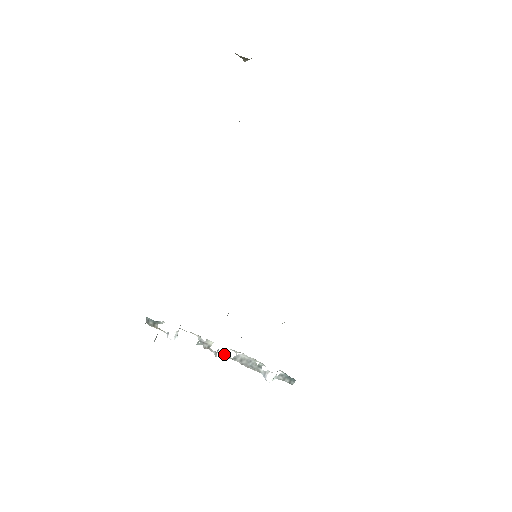
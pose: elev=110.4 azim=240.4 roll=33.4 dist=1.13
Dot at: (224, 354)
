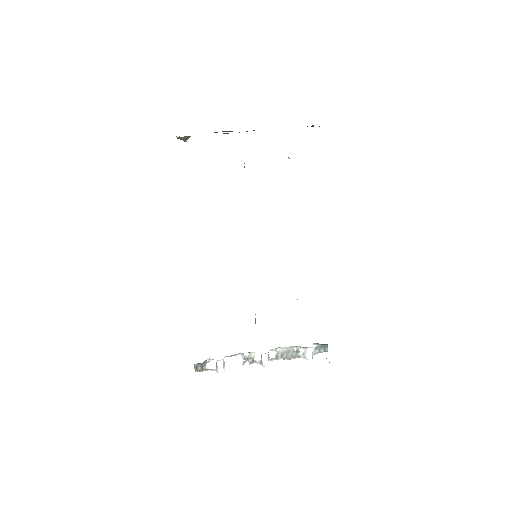
Dot at: (268, 357)
